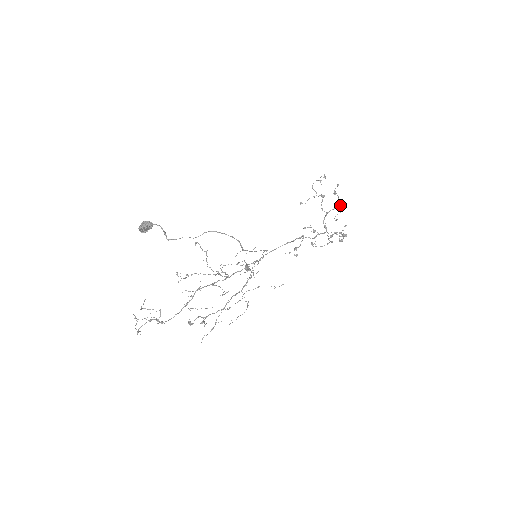
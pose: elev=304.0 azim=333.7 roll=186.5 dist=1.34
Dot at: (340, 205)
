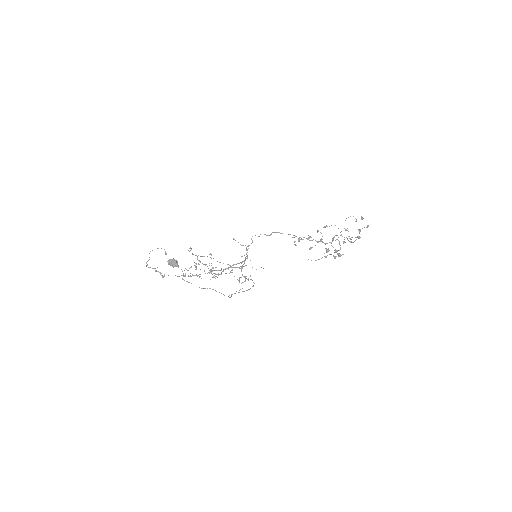
Dot at: occluded
